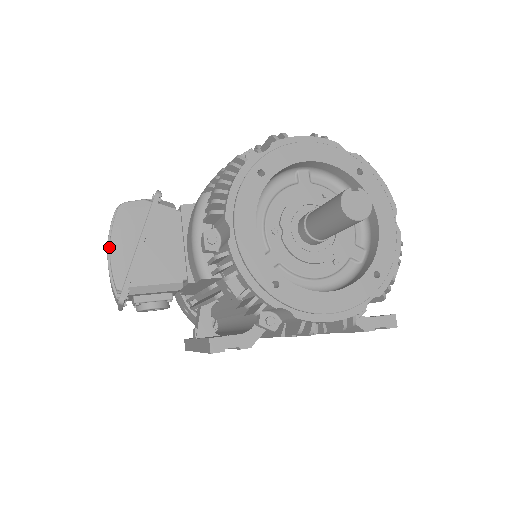
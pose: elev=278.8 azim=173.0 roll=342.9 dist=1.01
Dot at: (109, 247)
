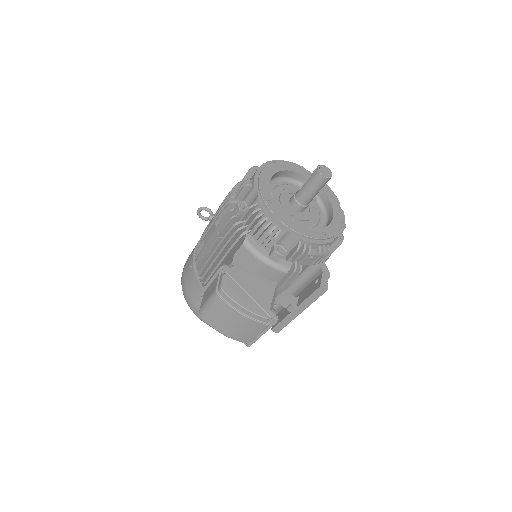
Dot at: (239, 311)
